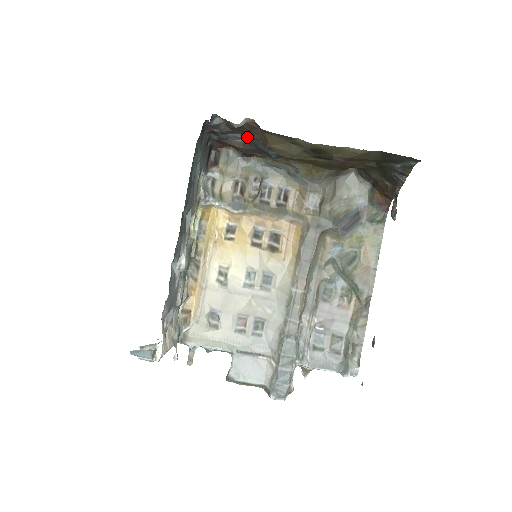
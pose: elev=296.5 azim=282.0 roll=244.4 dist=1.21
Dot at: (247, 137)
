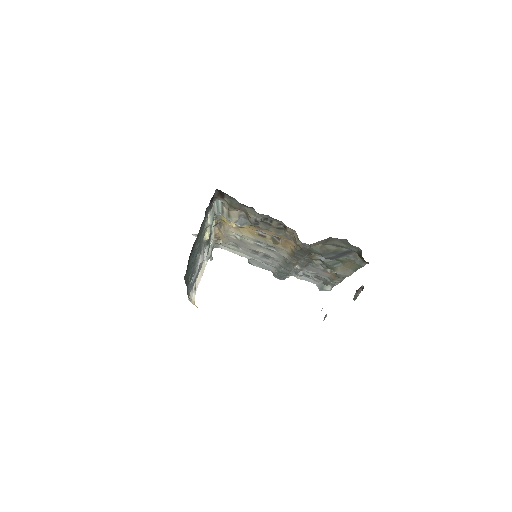
Dot at: occluded
